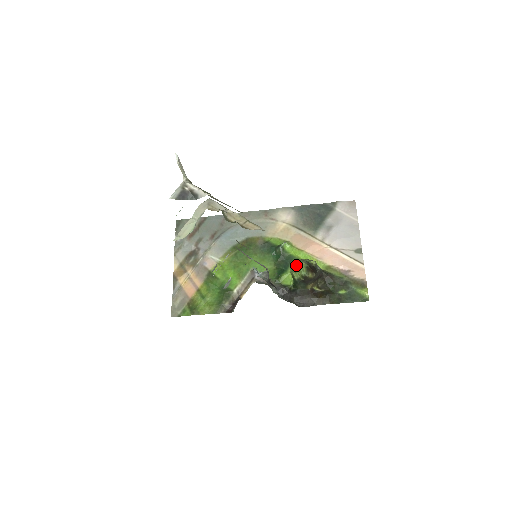
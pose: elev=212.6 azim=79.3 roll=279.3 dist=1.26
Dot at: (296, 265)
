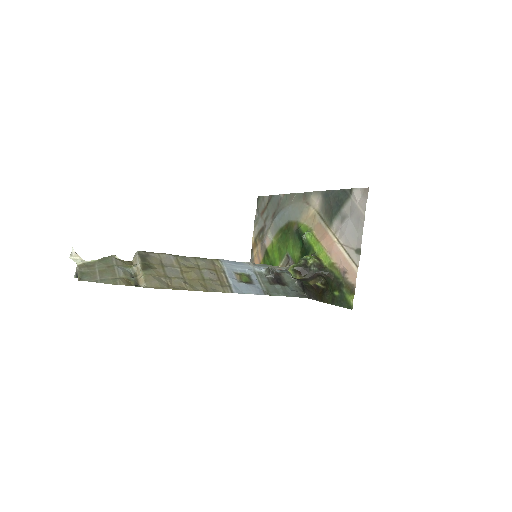
Dot at: (297, 262)
